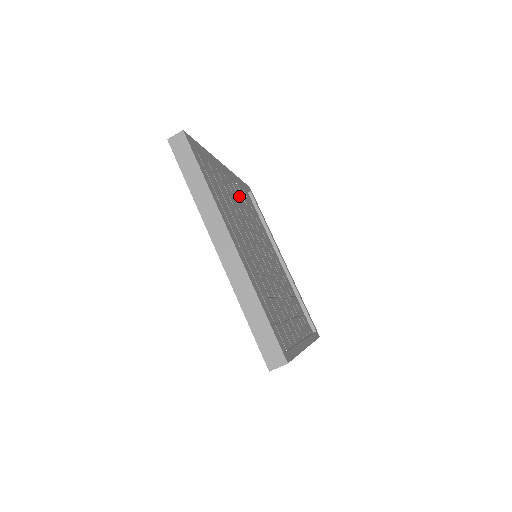
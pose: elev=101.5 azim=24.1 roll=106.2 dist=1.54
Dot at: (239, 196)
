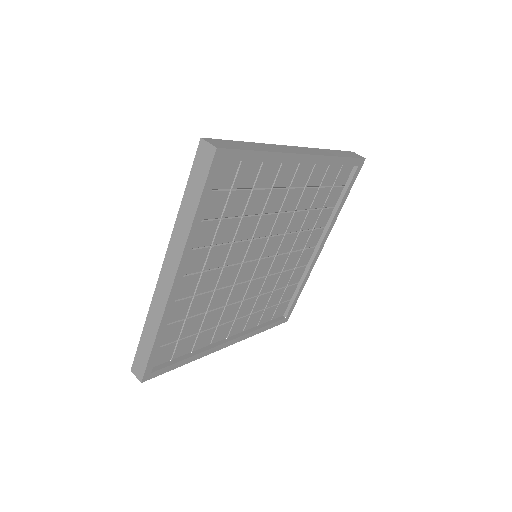
Dot at: (309, 184)
